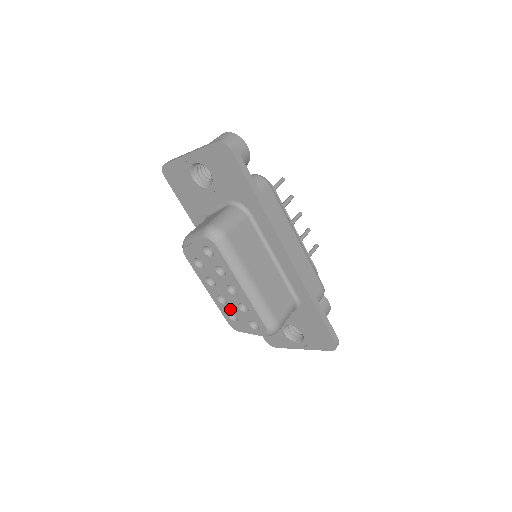
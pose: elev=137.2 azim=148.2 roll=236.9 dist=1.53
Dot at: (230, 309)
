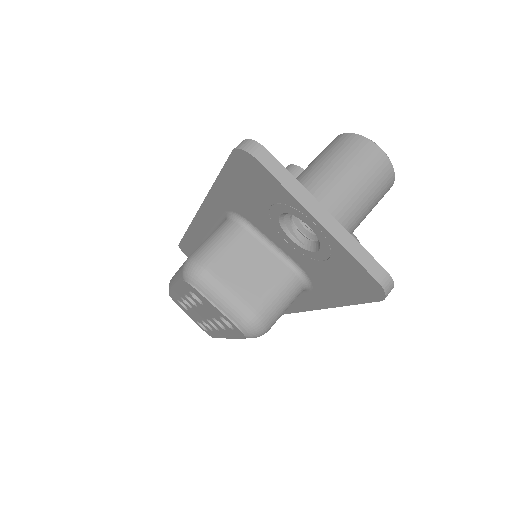
Dot at: (187, 307)
